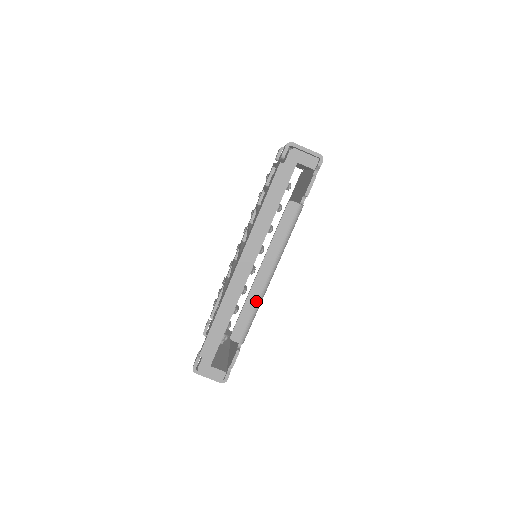
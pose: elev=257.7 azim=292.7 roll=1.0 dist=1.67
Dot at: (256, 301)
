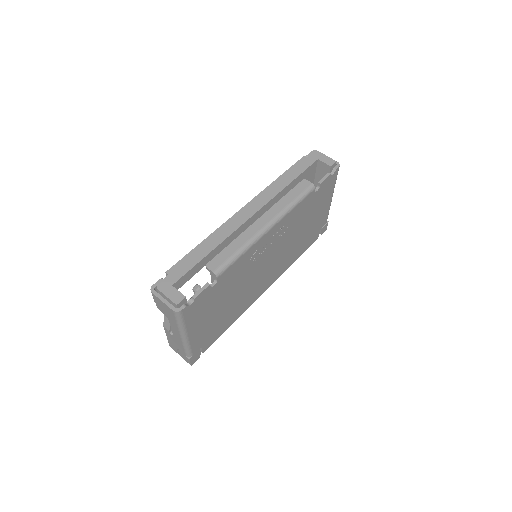
Dot at: (246, 241)
